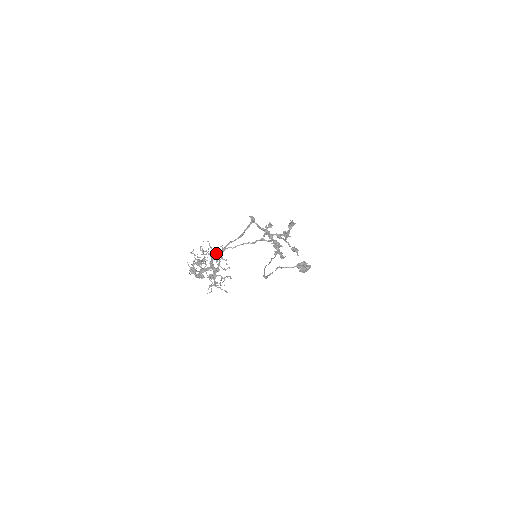
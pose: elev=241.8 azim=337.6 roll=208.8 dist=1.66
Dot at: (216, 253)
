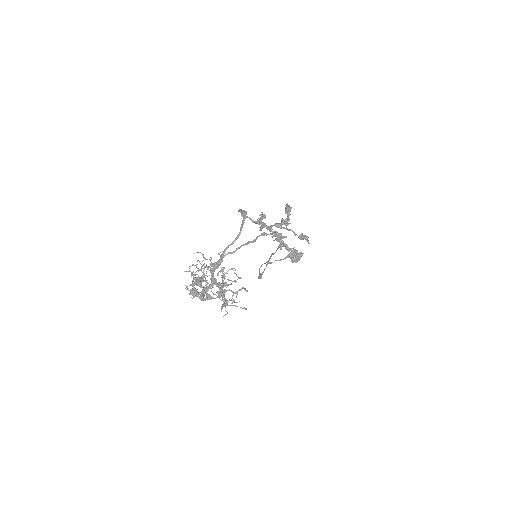
Dot at: (215, 264)
